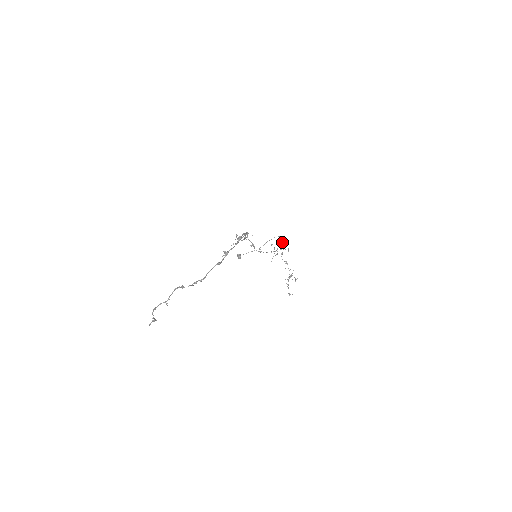
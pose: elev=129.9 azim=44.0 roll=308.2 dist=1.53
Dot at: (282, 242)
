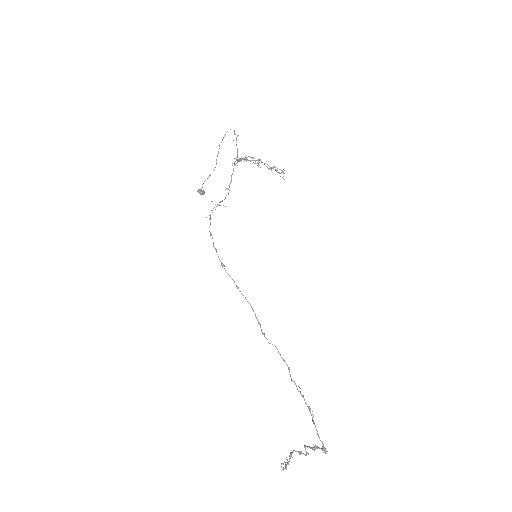
Dot at: (240, 160)
